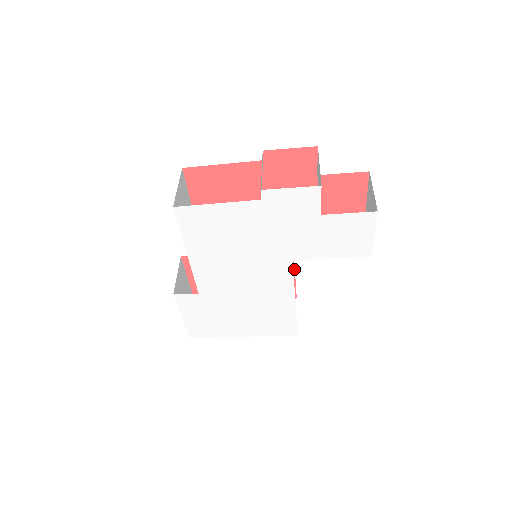
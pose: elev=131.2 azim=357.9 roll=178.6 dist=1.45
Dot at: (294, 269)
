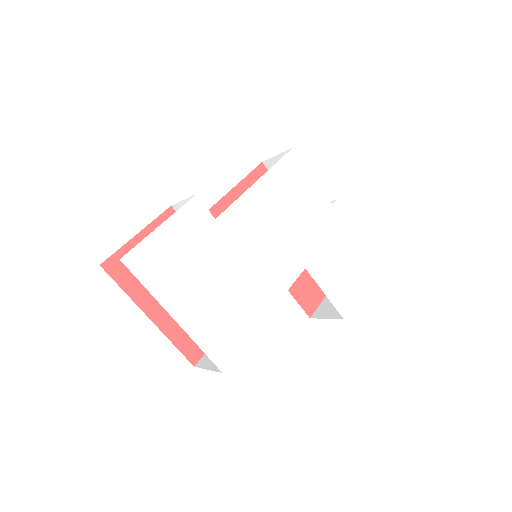
Dot at: occluded
